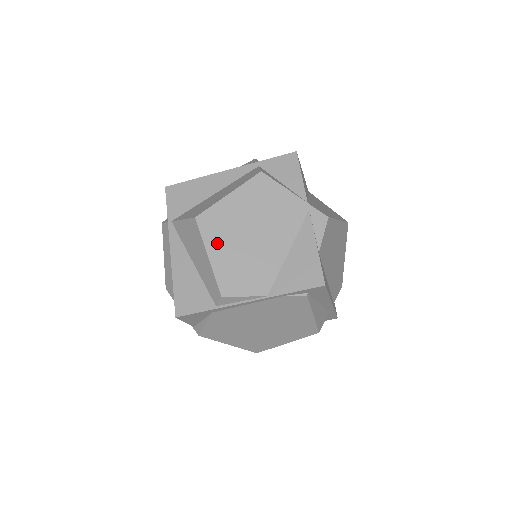
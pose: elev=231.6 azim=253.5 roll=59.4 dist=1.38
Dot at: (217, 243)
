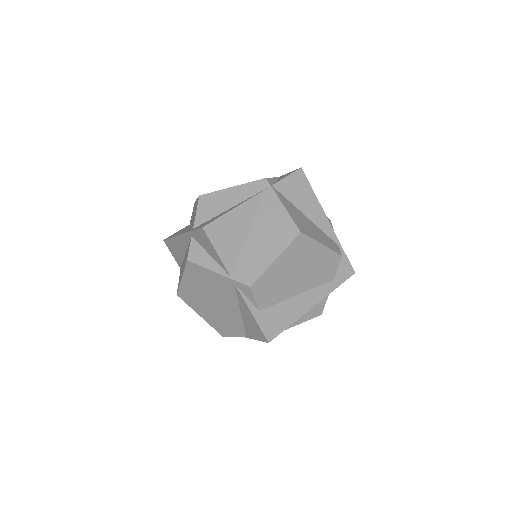
Dot at: (198, 308)
